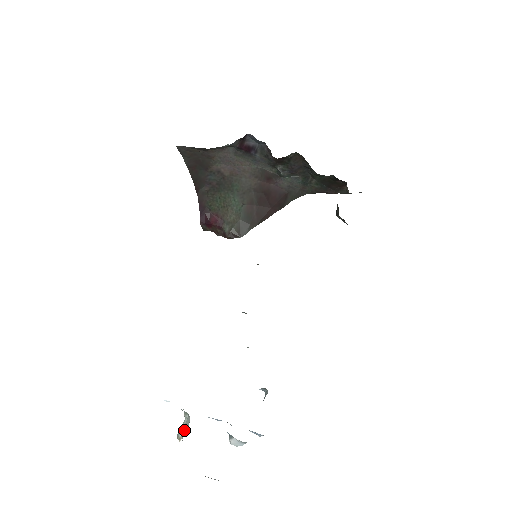
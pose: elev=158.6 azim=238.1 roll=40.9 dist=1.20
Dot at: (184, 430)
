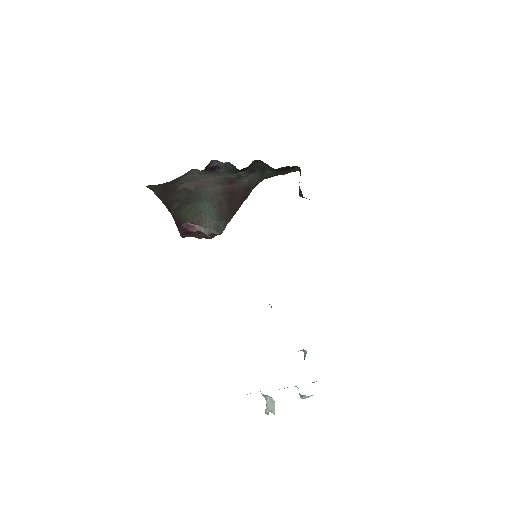
Dot at: (272, 408)
